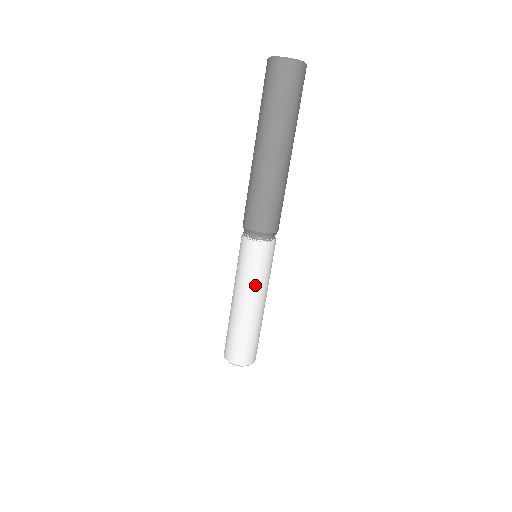
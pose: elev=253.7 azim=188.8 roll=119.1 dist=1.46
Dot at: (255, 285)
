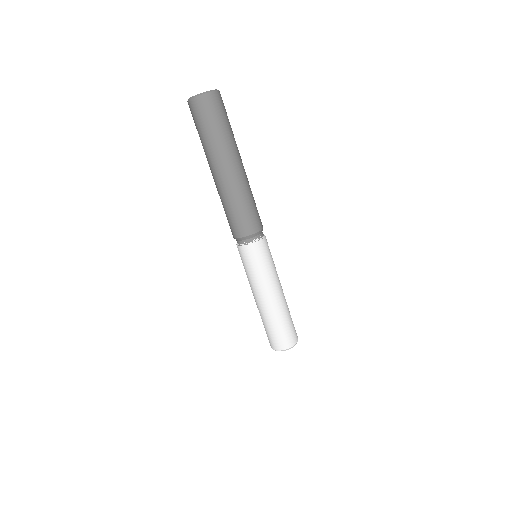
Dot at: (257, 281)
